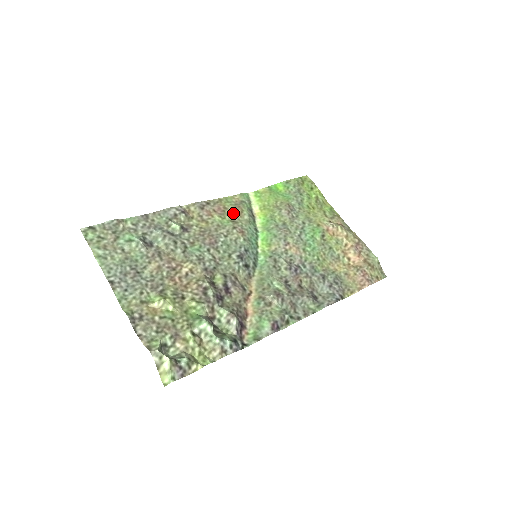
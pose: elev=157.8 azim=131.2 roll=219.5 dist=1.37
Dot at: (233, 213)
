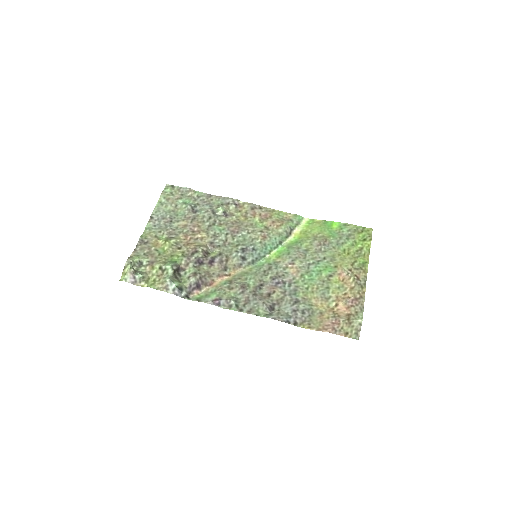
Dot at: (272, 223)
